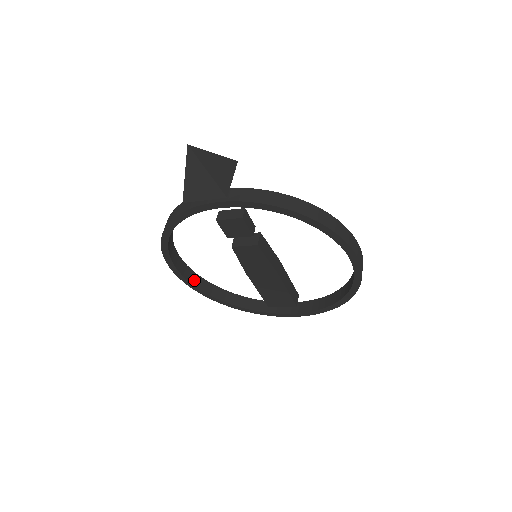
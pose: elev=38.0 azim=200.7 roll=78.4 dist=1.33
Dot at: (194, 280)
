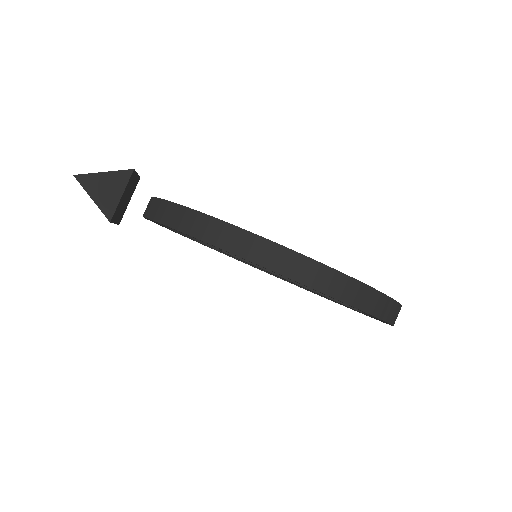
Dot at: occluded
